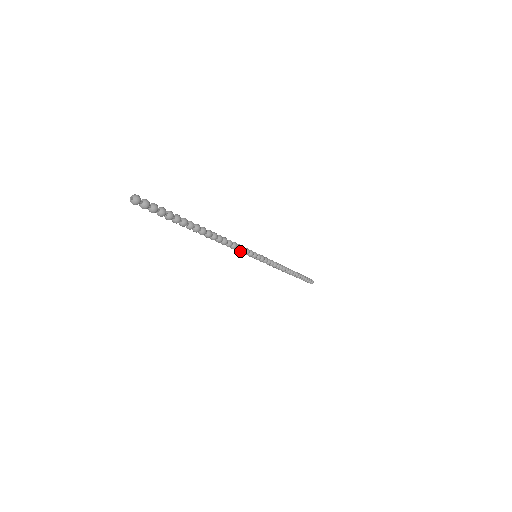
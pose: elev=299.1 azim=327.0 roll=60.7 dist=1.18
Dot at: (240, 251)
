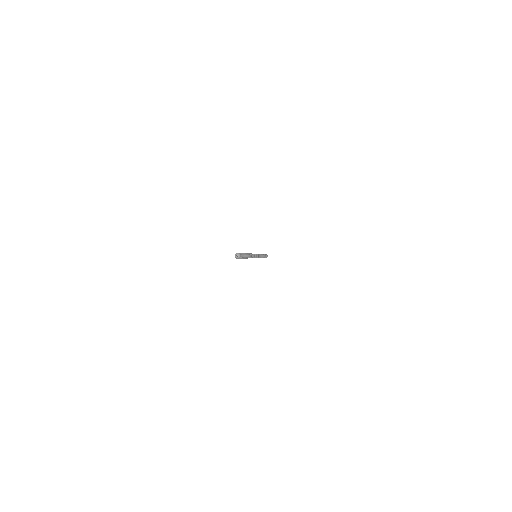
Dot at: occluded
